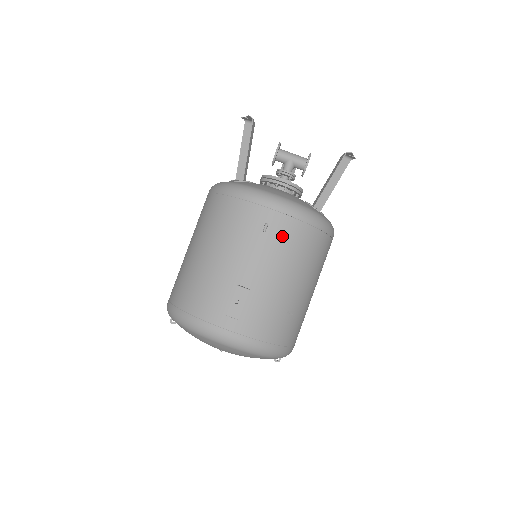
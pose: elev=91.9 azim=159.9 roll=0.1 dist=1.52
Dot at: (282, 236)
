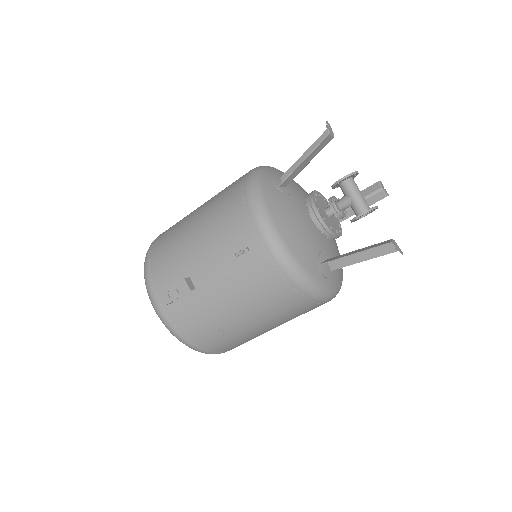
Dot at: (252, 271)
